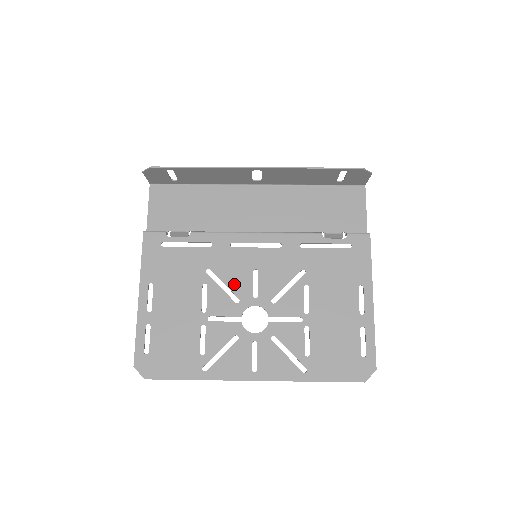
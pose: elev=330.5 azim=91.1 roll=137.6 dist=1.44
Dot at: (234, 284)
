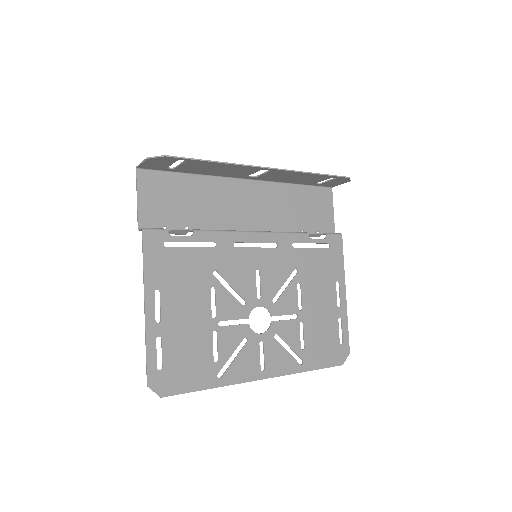
Dot at: (240, 286)
